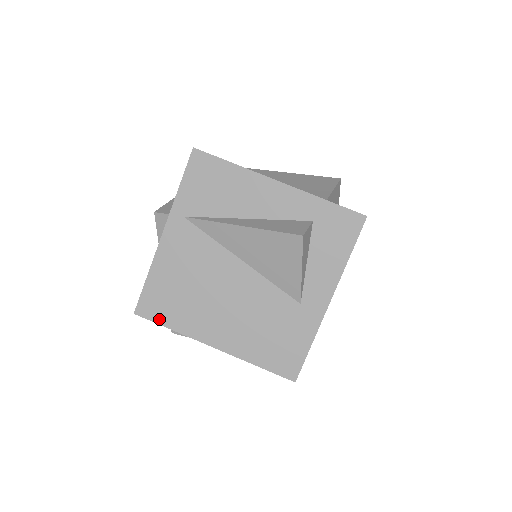
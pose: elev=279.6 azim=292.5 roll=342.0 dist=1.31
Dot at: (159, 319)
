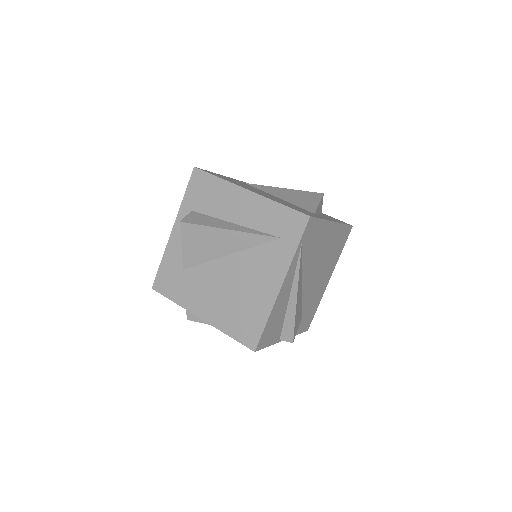
Dot at: (212, 174)
